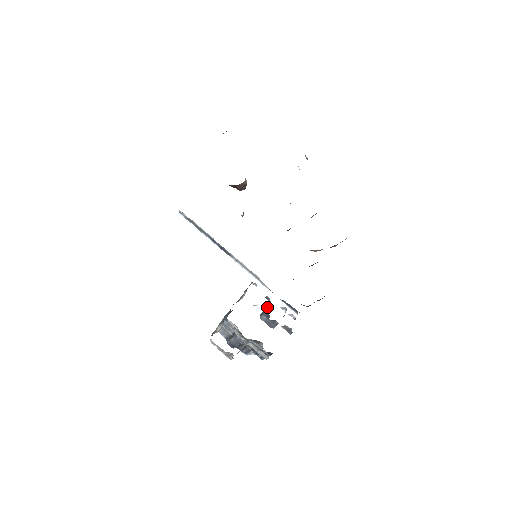
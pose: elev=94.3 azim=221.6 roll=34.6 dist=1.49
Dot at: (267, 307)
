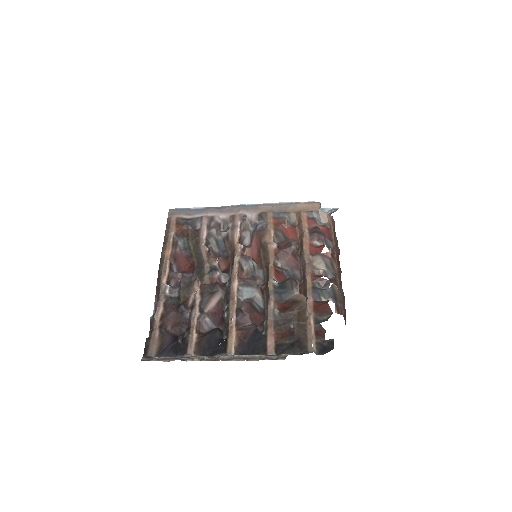
Dot at: occluded
